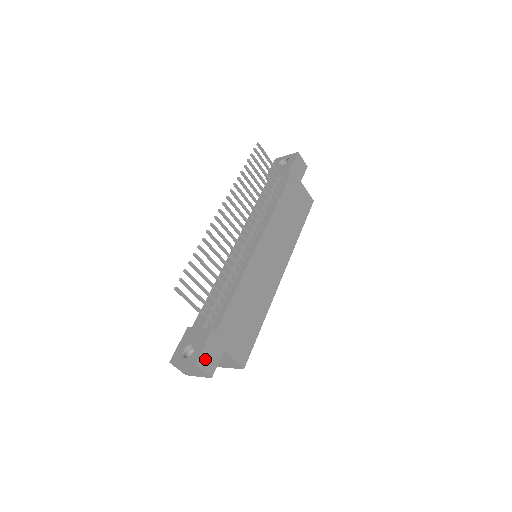
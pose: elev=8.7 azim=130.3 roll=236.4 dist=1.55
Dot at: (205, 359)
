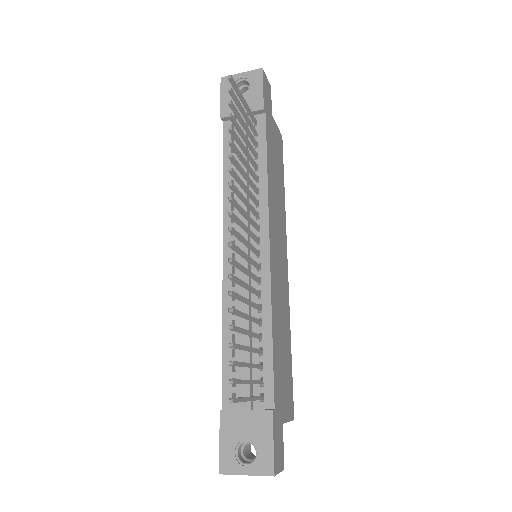
Dot at: (277, 457)
